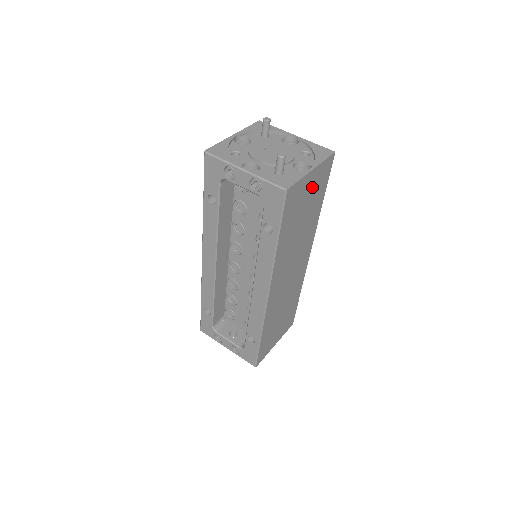
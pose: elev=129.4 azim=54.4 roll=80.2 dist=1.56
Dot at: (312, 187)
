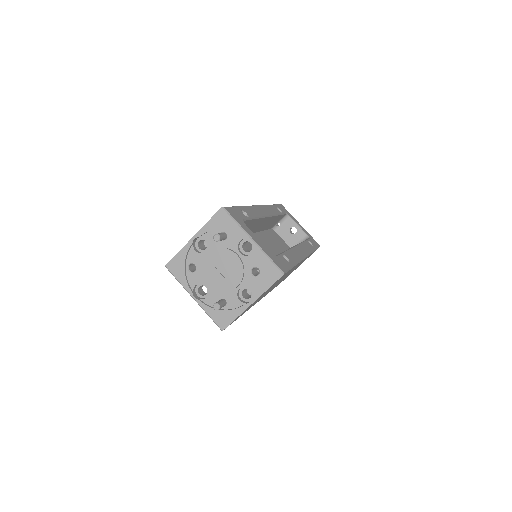
Dot at: occluded
